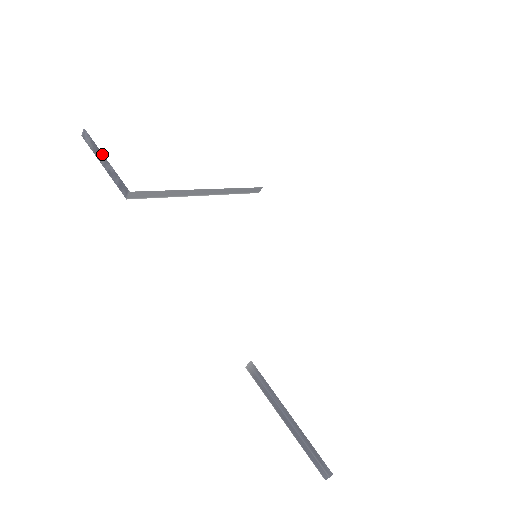
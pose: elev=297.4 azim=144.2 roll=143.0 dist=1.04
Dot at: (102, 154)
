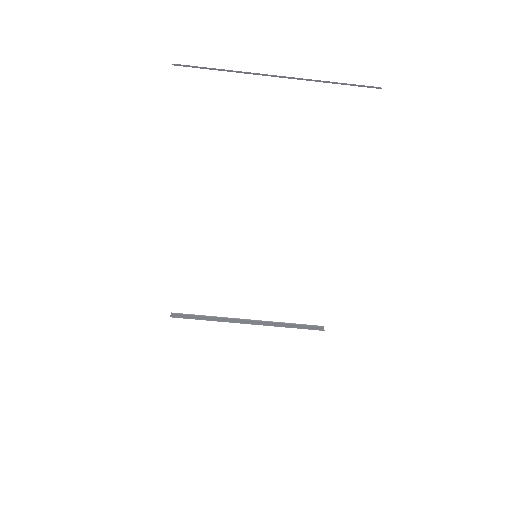
Dot at: occluded
